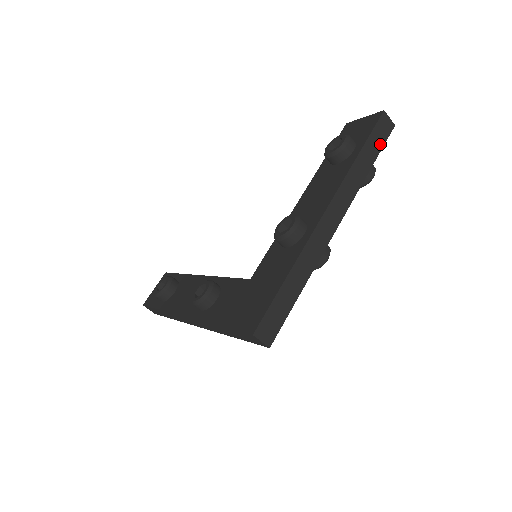
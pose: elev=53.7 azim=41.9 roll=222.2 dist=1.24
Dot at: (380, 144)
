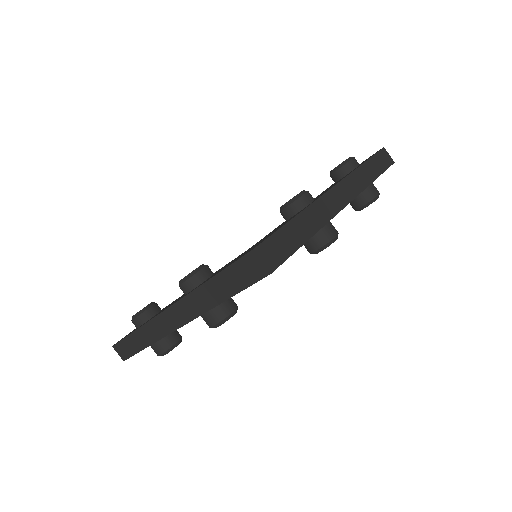
Dot at: (382, 167)
